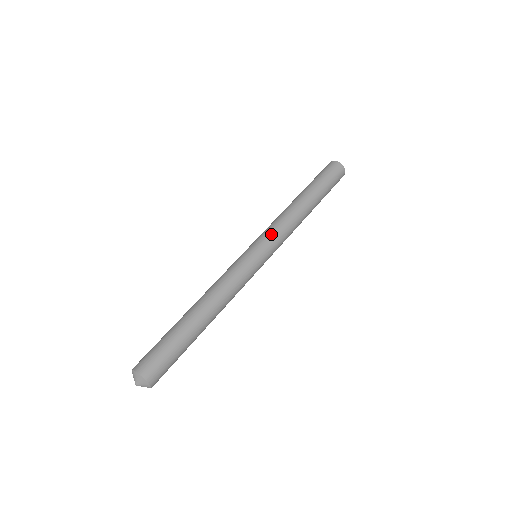
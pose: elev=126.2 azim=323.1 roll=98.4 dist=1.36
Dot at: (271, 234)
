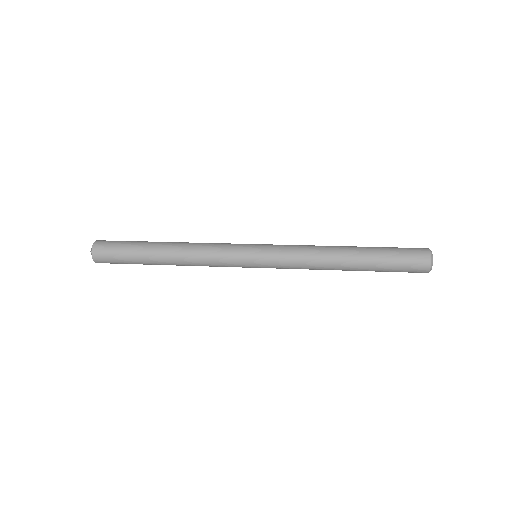
Dot at: occluded
